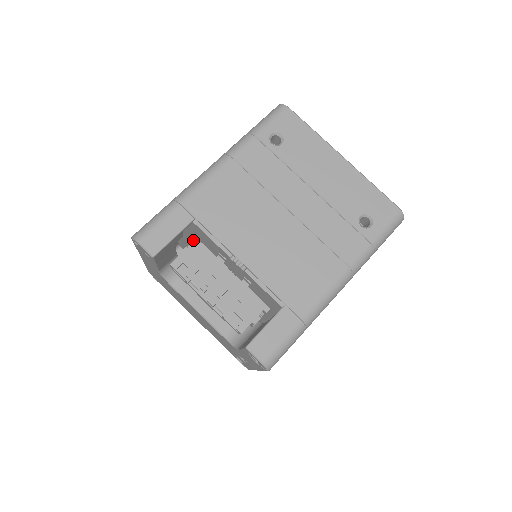
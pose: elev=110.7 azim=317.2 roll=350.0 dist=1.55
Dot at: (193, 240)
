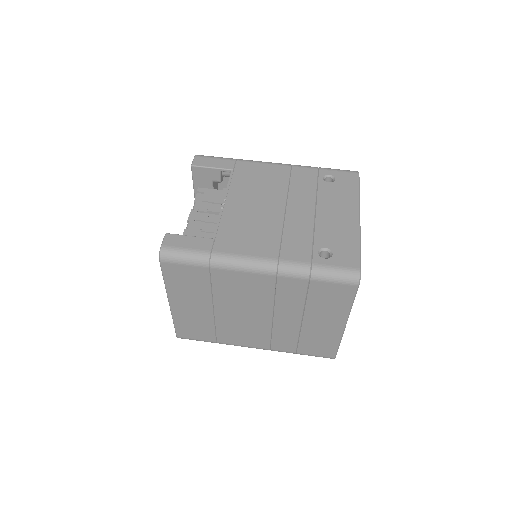
Dot at: (224, 189)
